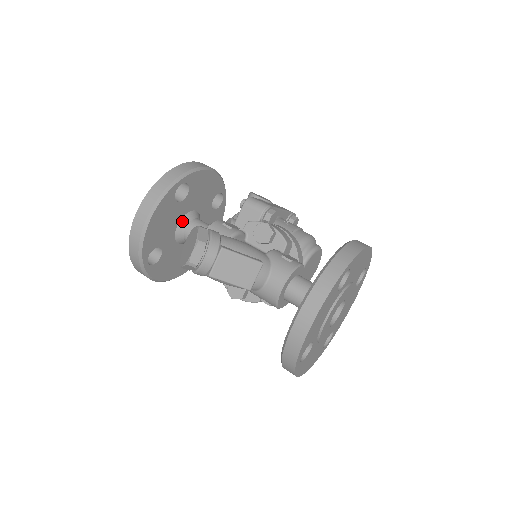
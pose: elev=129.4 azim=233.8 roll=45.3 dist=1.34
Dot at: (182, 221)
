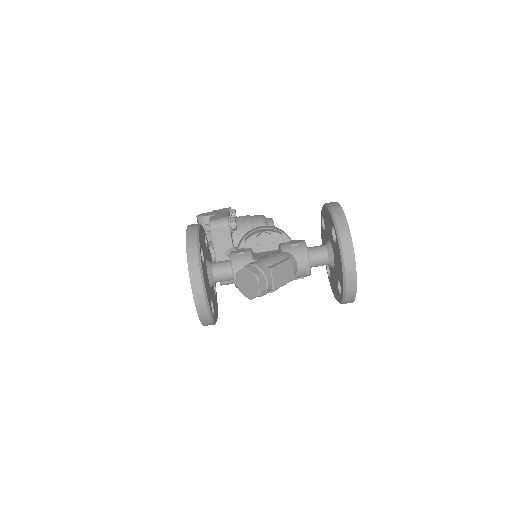
Dot at: (208, 273)
